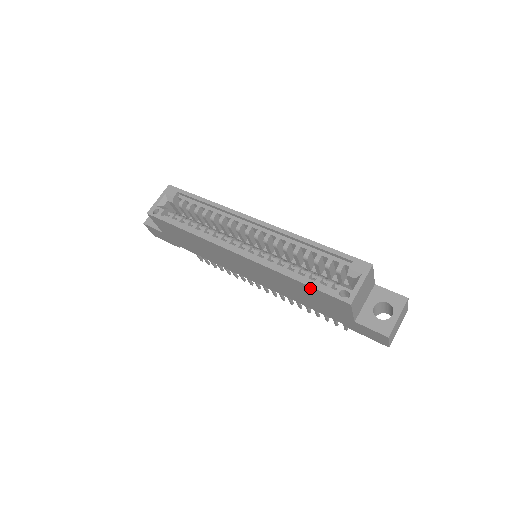
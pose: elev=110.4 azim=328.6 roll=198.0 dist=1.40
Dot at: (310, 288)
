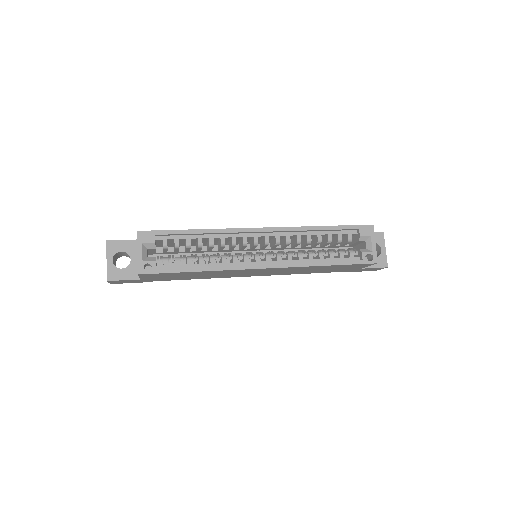
Dot at: (341, 265)
